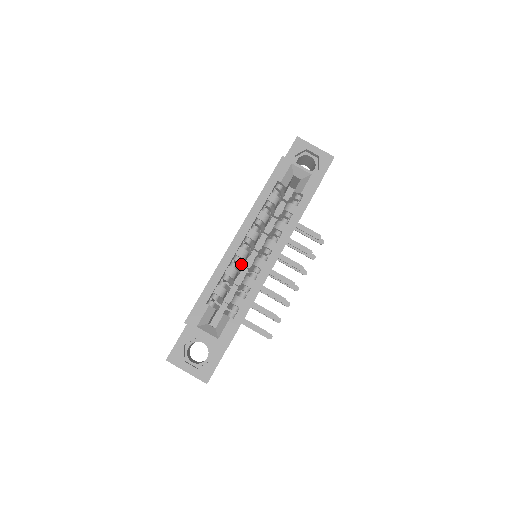
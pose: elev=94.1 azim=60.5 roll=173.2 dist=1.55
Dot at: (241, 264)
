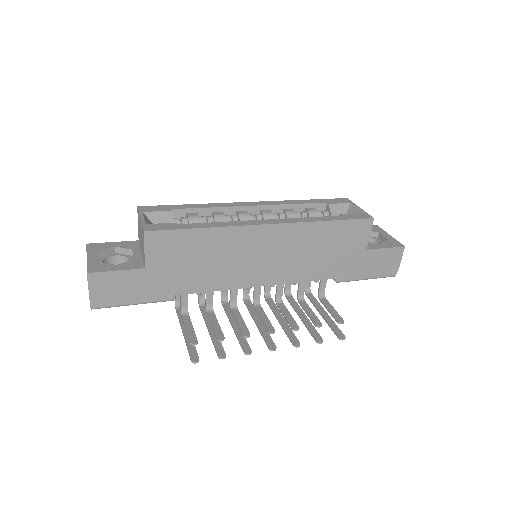
Dot at: occluded
